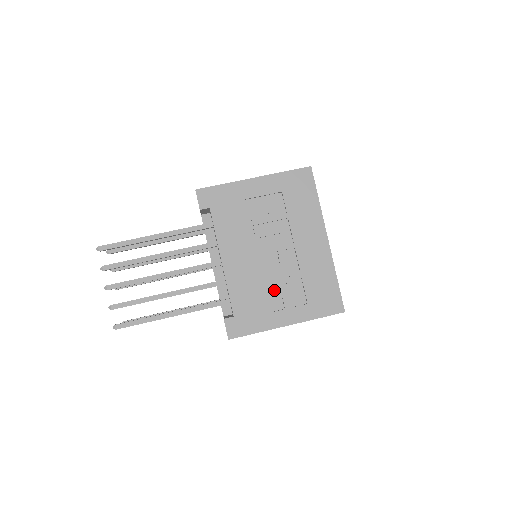
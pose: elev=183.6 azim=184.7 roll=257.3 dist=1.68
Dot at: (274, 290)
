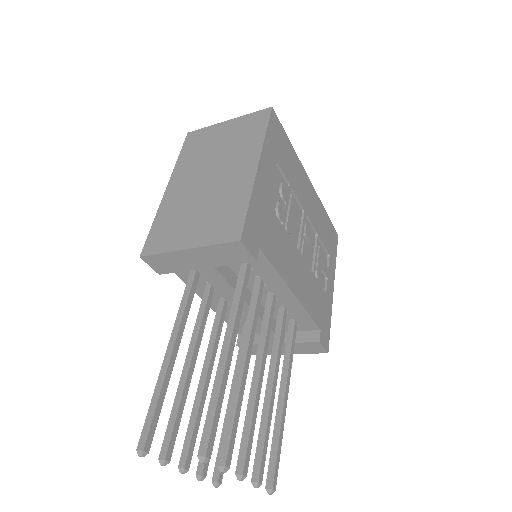
Dot at: (319, 271)
